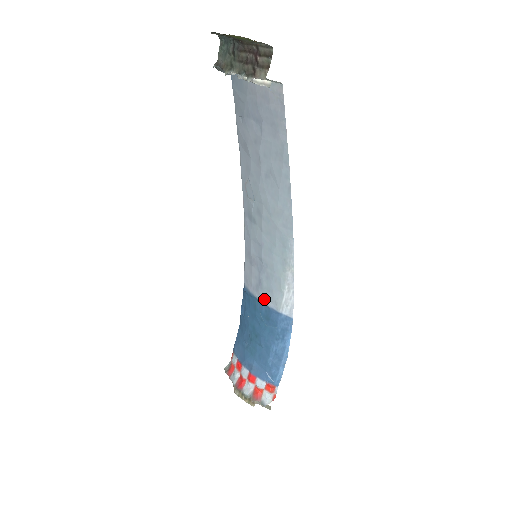
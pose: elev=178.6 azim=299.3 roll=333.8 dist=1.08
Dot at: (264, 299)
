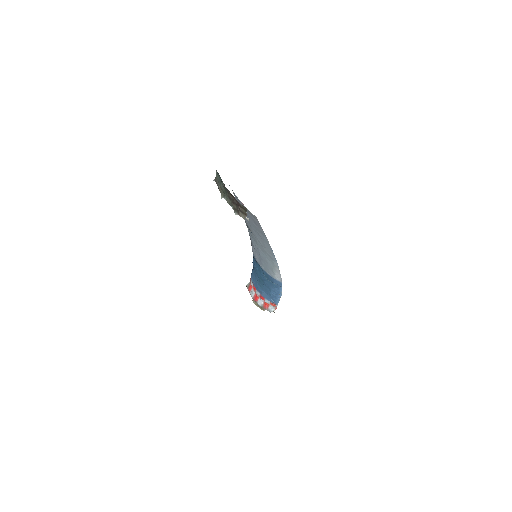
Dot at: (264, 269)
